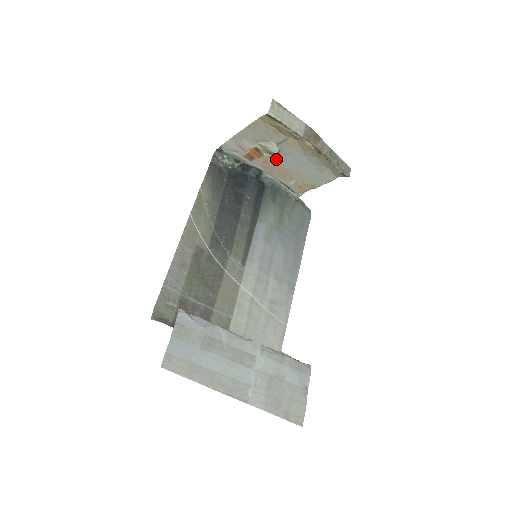
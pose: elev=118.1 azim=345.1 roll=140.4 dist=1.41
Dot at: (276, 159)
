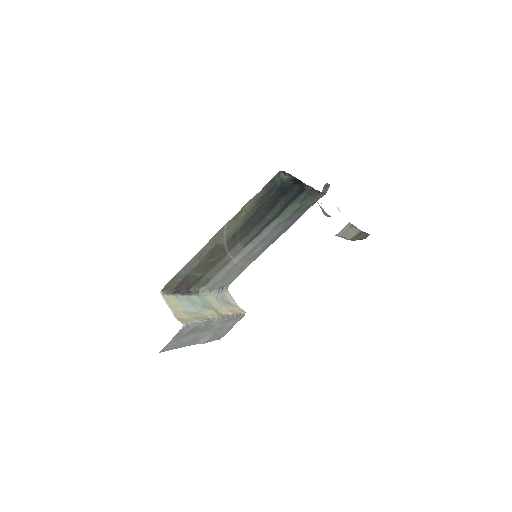
Dot at: occluded
